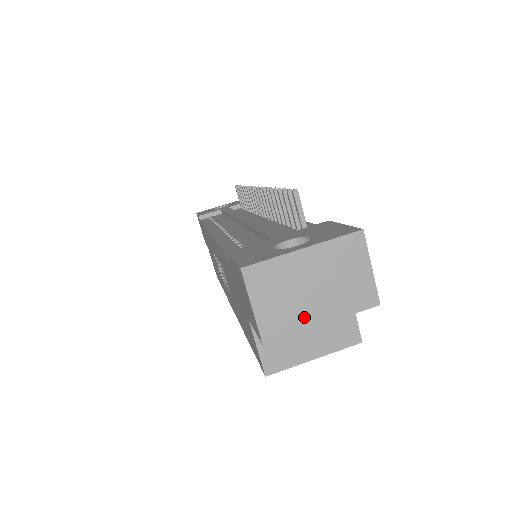
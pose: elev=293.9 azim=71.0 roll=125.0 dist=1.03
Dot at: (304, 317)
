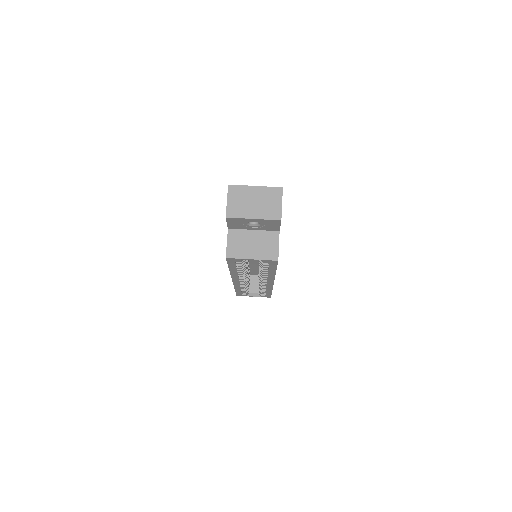
Dot at: (247, 213)
